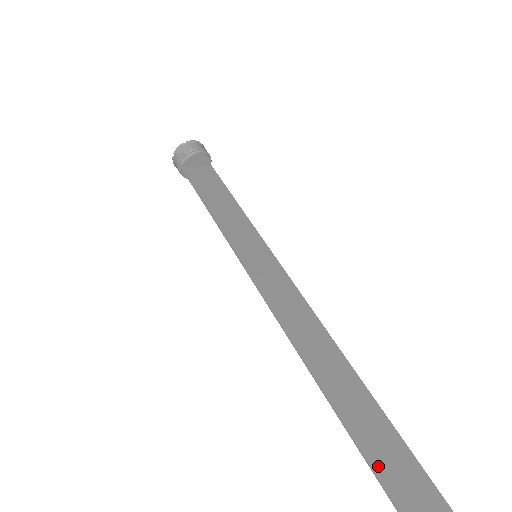
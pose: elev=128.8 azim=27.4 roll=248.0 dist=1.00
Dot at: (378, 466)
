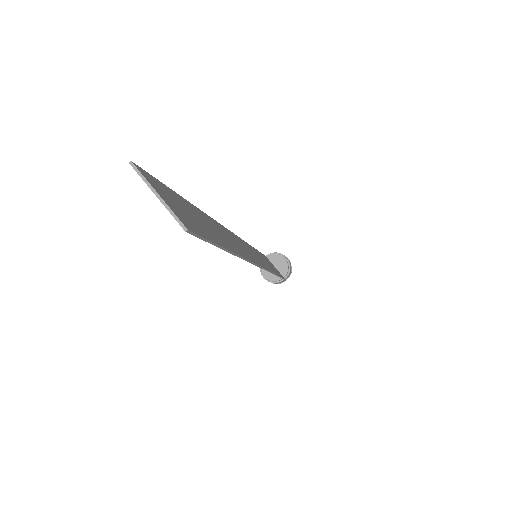
Dot at: (176, 195)
